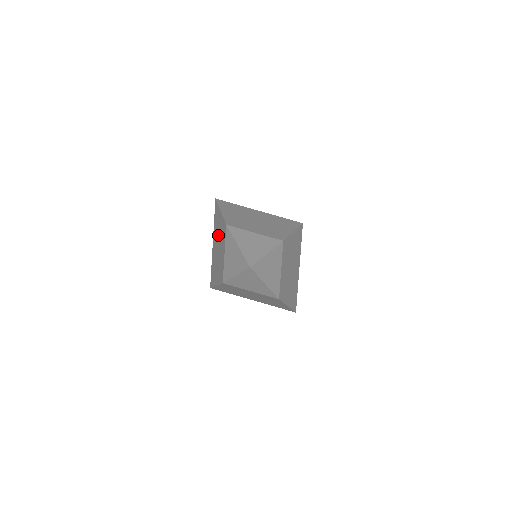
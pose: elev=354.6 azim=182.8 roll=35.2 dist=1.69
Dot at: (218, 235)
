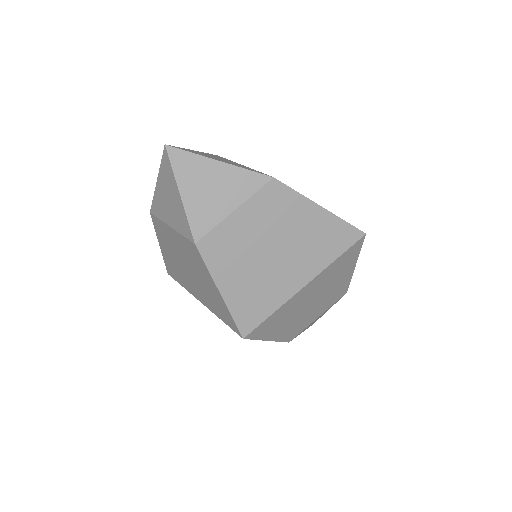
Dot at: (178, 263)
